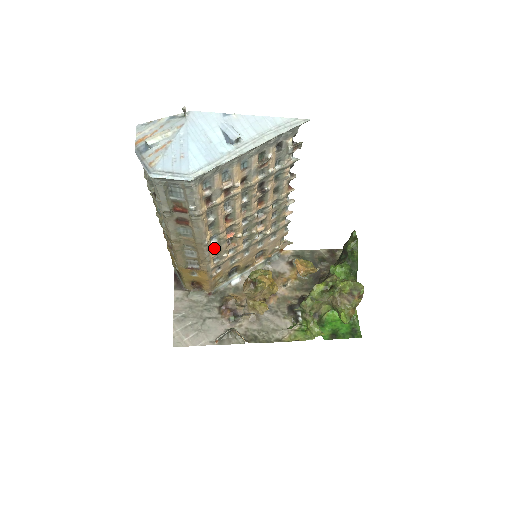
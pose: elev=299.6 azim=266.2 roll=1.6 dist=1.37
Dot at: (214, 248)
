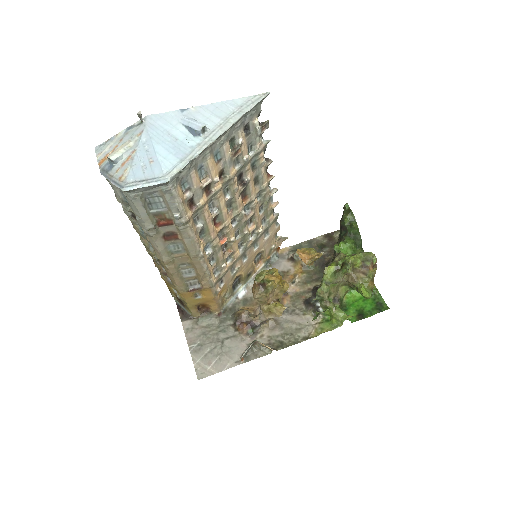
Dot at: (211, 260)
